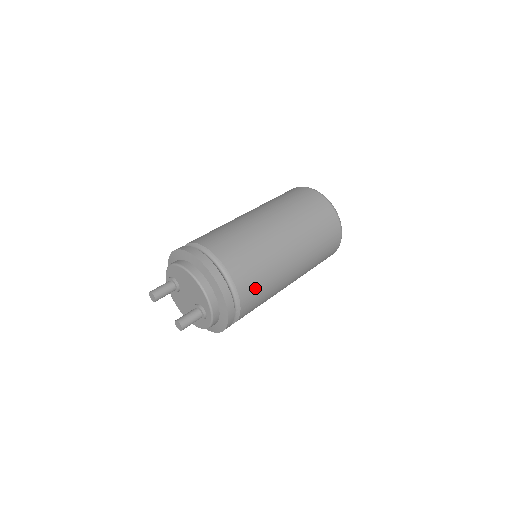
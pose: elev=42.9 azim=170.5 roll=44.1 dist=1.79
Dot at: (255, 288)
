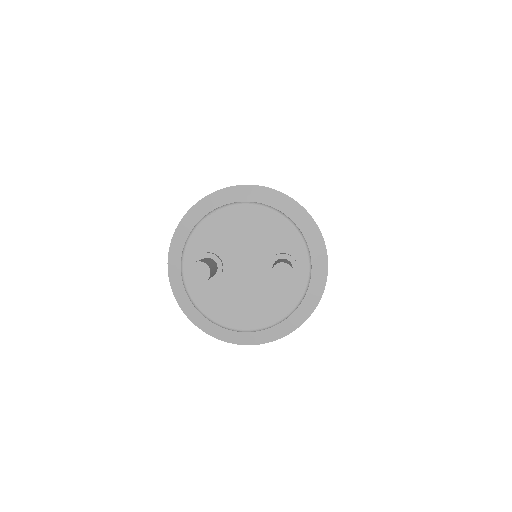
Dot at: occluded
